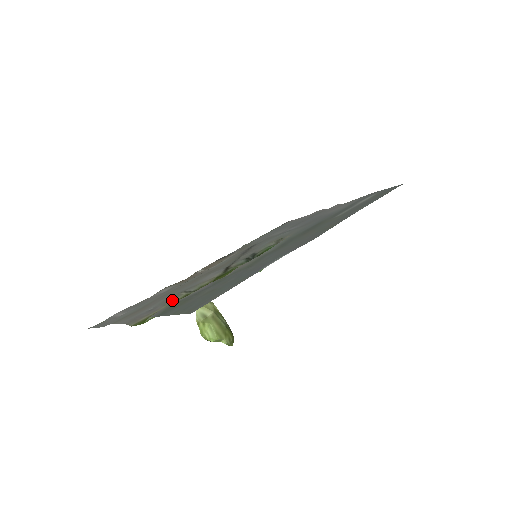
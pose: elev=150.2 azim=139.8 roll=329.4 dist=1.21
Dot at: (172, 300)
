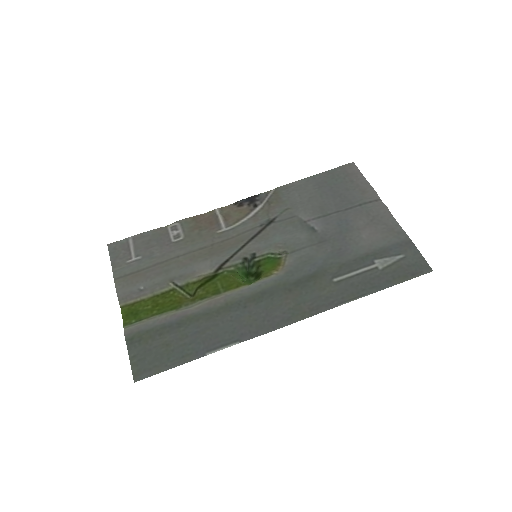
Dot at: (160, 289)
